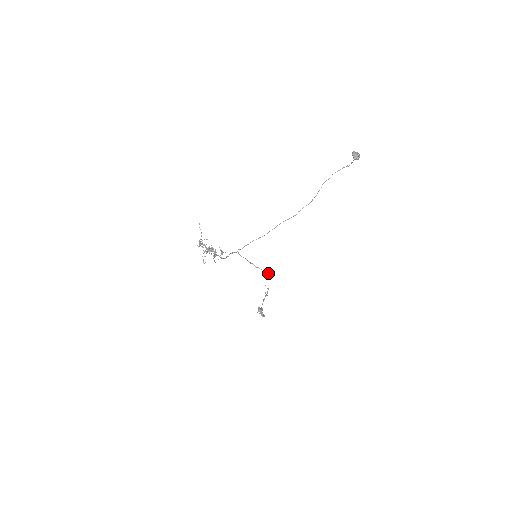
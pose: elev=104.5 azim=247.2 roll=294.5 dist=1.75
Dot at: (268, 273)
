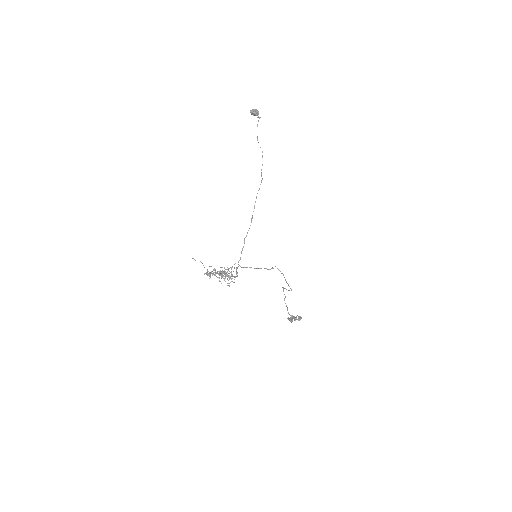
Dot at: occluded
